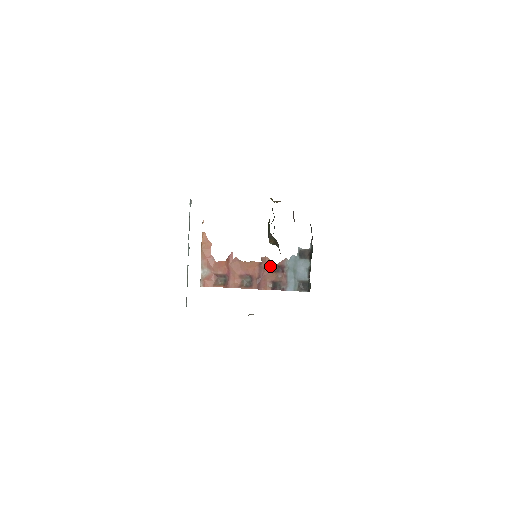
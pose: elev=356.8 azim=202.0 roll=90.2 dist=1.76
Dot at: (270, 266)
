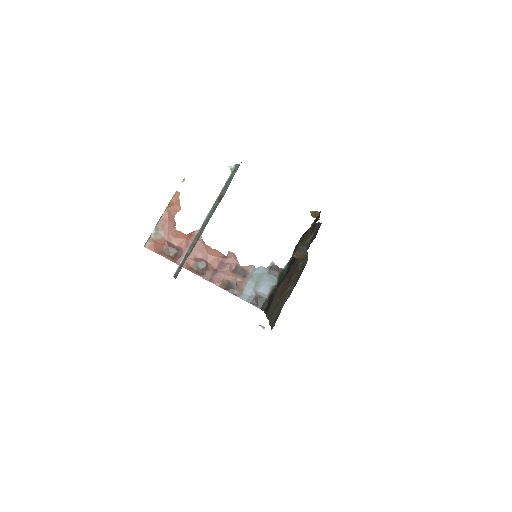
Dot at: (234, 264)
